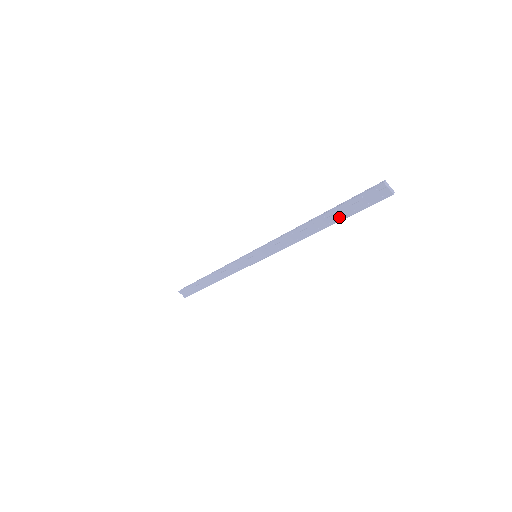
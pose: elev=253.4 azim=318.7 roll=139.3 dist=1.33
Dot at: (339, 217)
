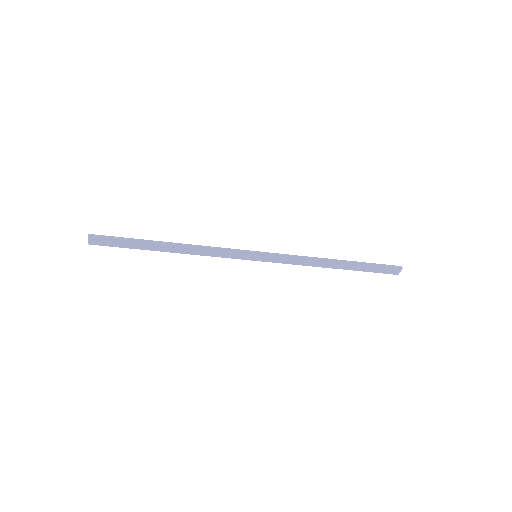
Dot at: (357, 269)
